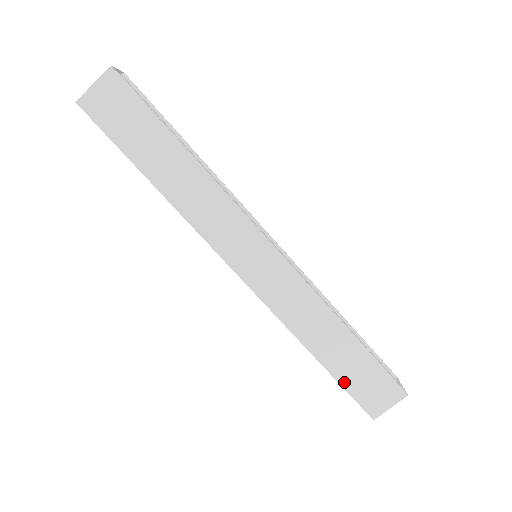
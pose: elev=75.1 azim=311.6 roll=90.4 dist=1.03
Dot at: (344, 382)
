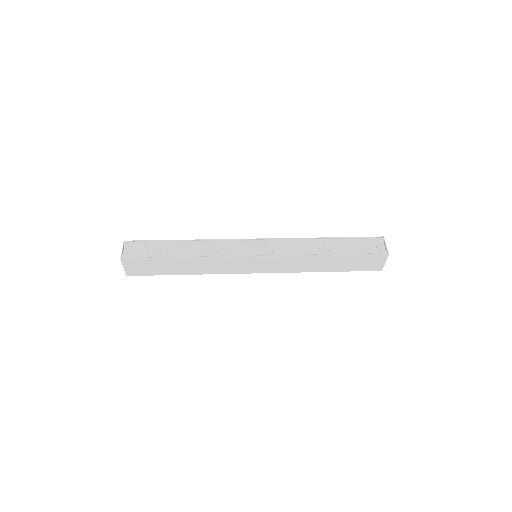
Dot at: (350, 270)
